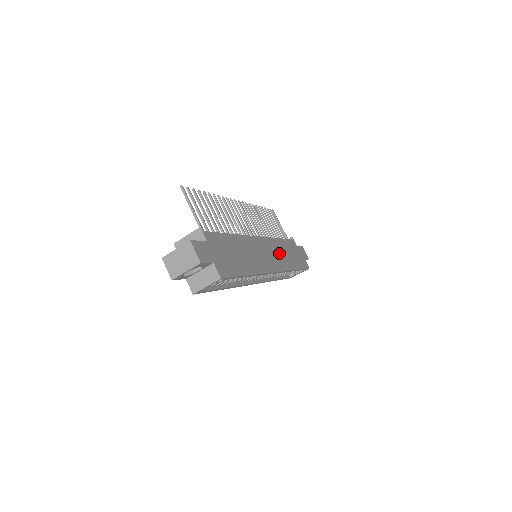
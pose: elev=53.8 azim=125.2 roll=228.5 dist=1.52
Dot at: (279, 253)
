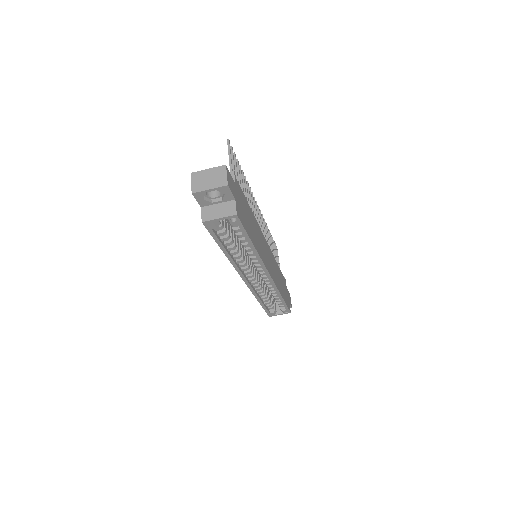
Dot at: (275, 270)
